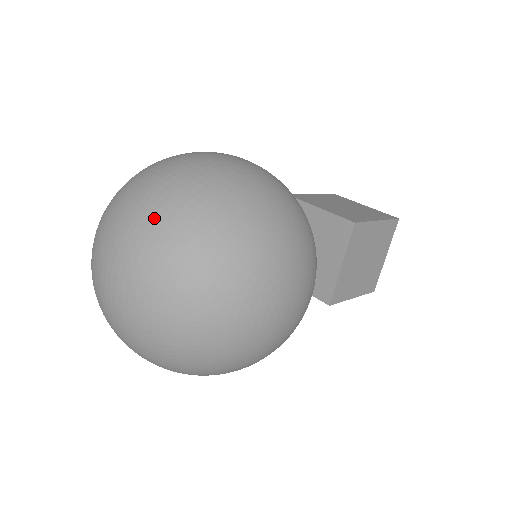
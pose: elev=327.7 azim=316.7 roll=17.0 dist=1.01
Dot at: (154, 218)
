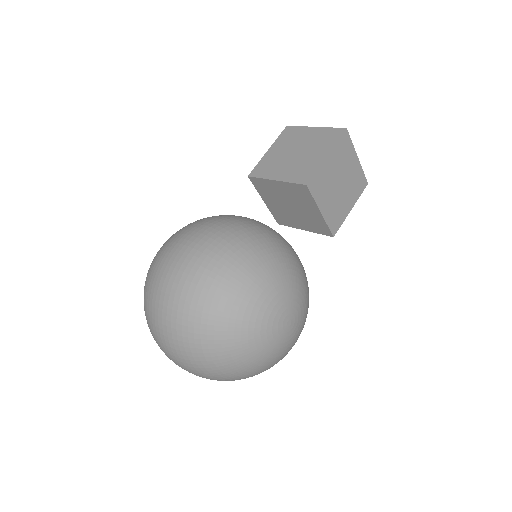
Dot at: (173, 336)
